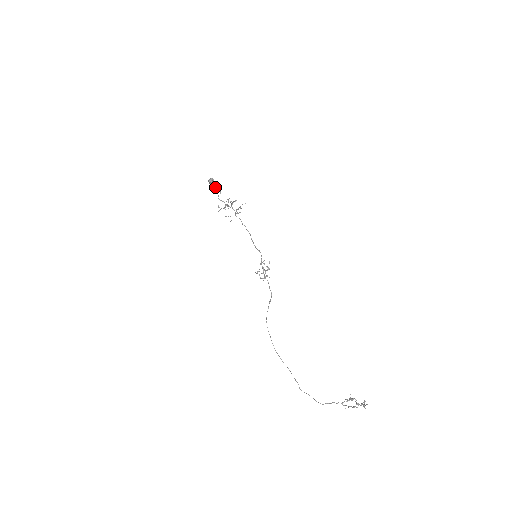
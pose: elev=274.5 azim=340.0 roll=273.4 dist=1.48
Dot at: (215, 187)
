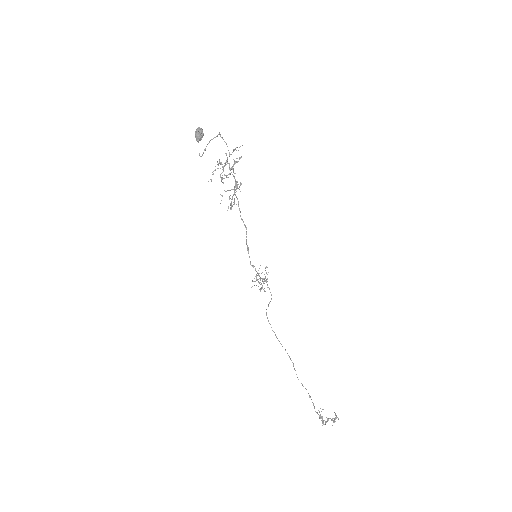
Dot at: (204, 150)
